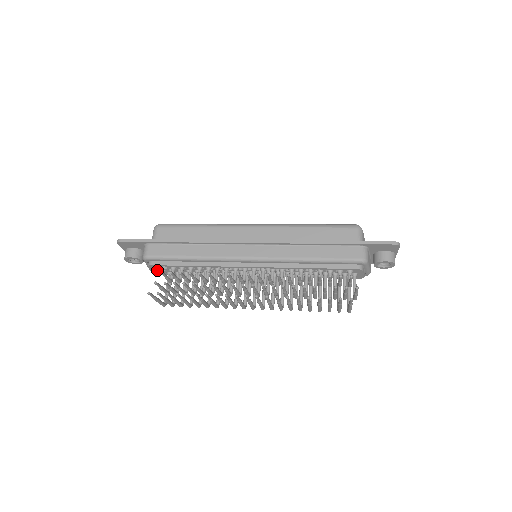
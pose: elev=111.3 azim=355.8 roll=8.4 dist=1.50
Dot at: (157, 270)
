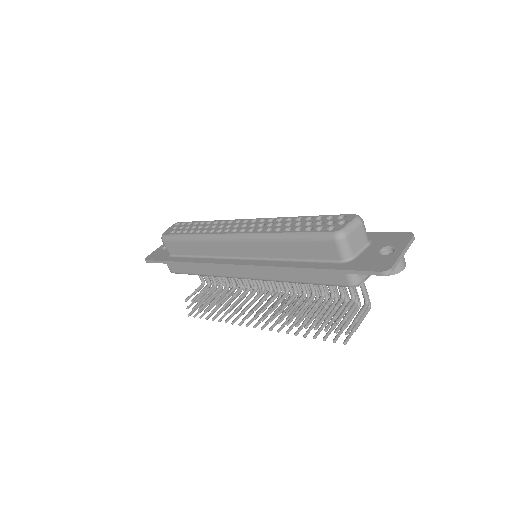
Dot at: occluded
